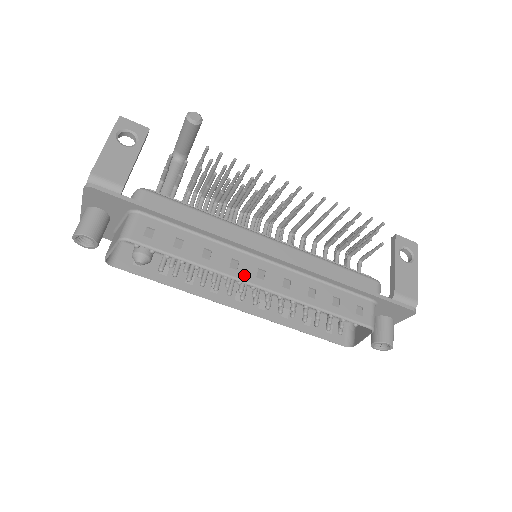
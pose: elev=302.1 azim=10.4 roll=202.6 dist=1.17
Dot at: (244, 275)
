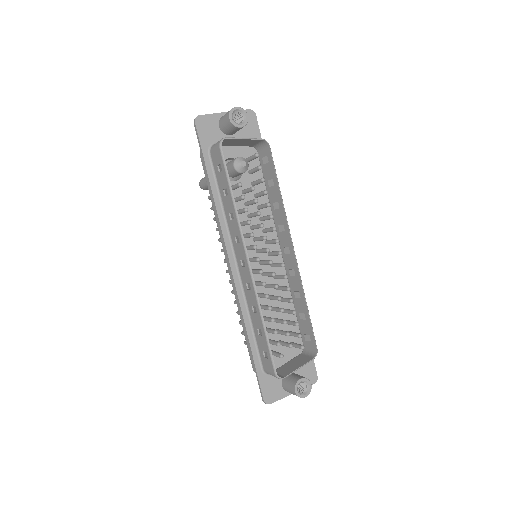
Dot at: (289, 237)
